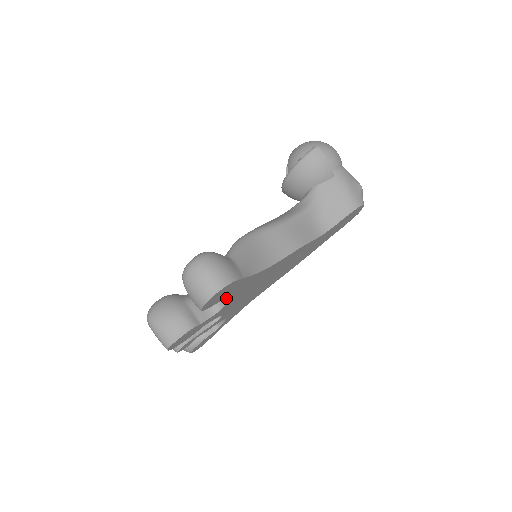
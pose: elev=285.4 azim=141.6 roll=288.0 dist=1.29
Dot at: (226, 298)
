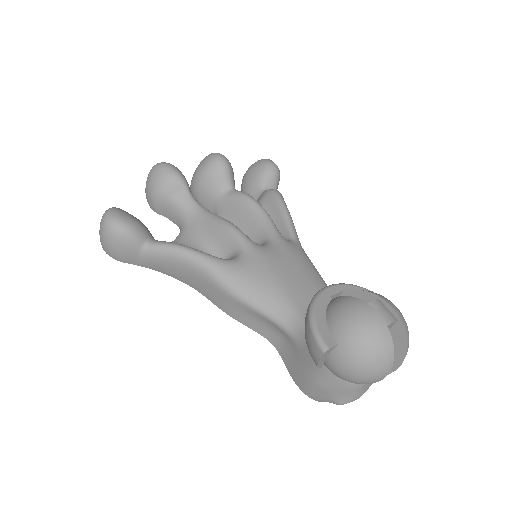
Dot at: (175, 239)
